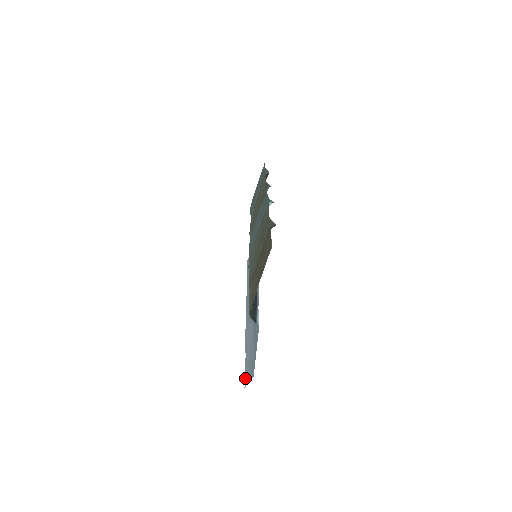
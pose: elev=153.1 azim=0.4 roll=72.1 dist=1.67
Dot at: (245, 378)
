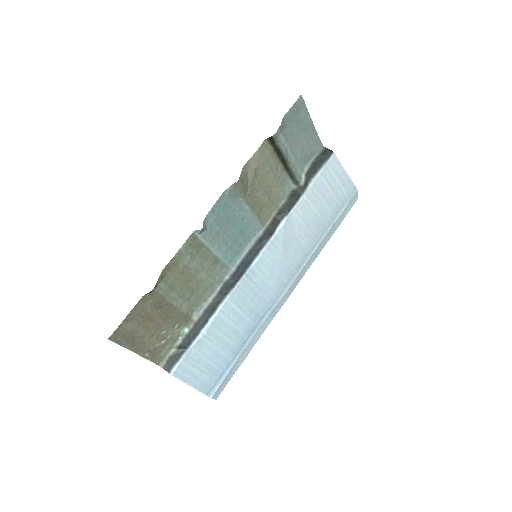
Dot at: (222, 389)
